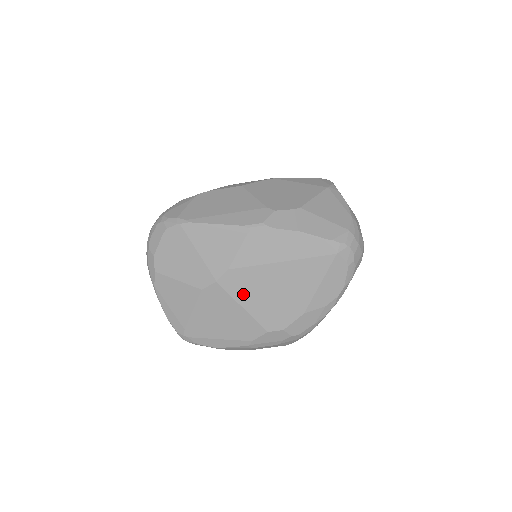
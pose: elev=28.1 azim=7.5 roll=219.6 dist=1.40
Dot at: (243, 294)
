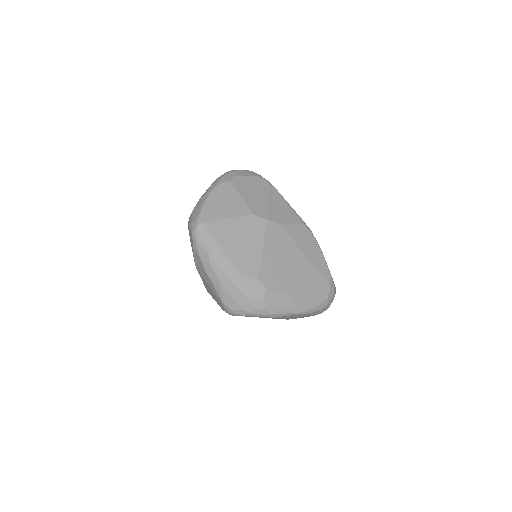
Dot at: (271, 243)
